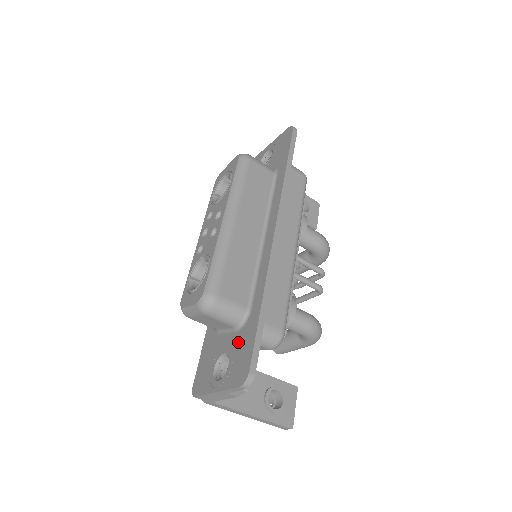
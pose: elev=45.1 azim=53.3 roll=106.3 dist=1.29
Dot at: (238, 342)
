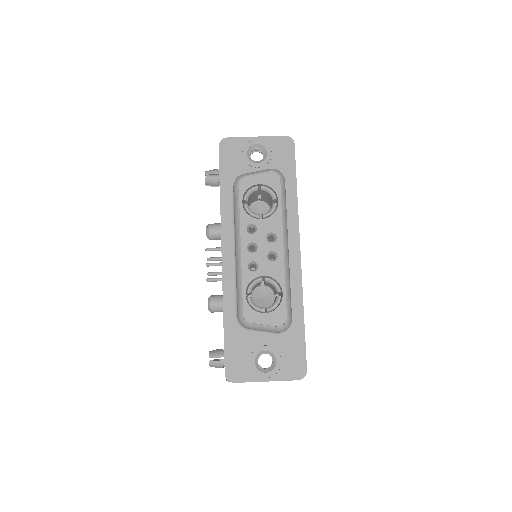
Dot at: (283, 345)
